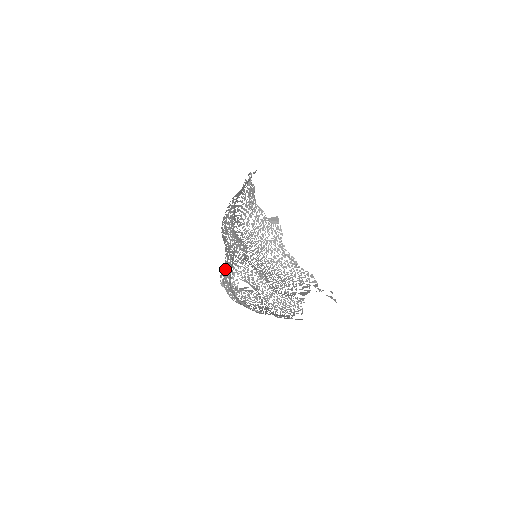
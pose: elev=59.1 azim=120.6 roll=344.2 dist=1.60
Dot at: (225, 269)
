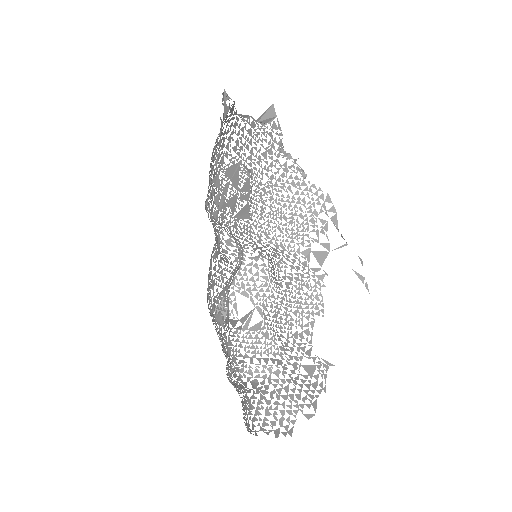
Dot at: (228, 375)
